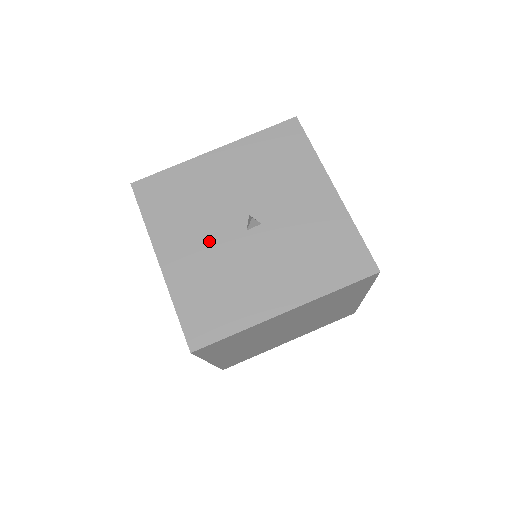
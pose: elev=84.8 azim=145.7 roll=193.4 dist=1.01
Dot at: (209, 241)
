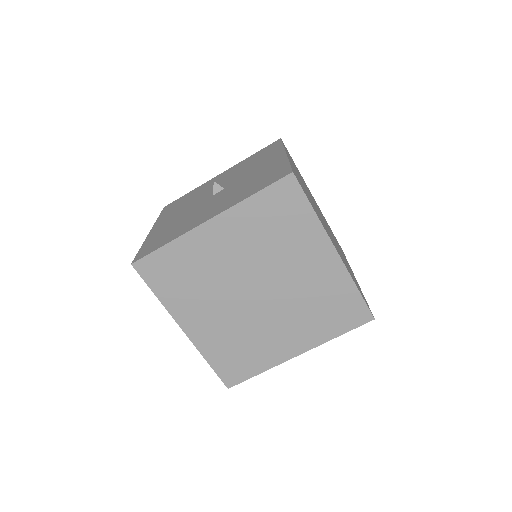
Dot at: (186, 210)
